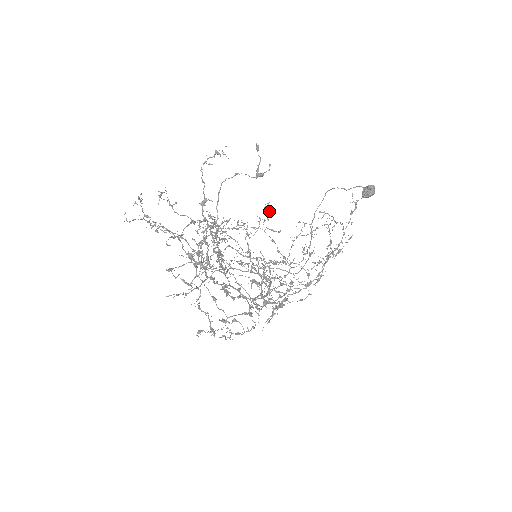
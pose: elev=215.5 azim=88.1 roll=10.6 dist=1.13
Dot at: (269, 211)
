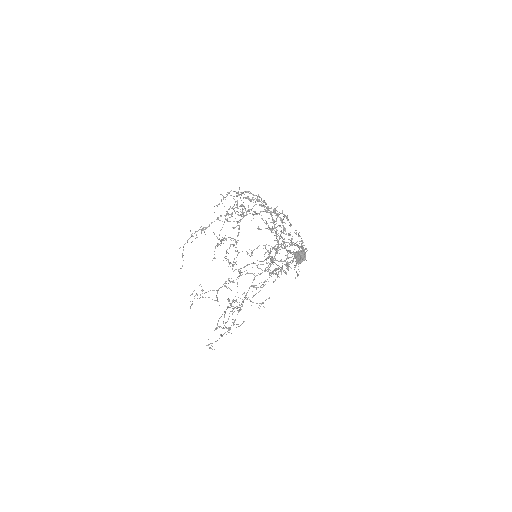
Dot at: (239, 215)
